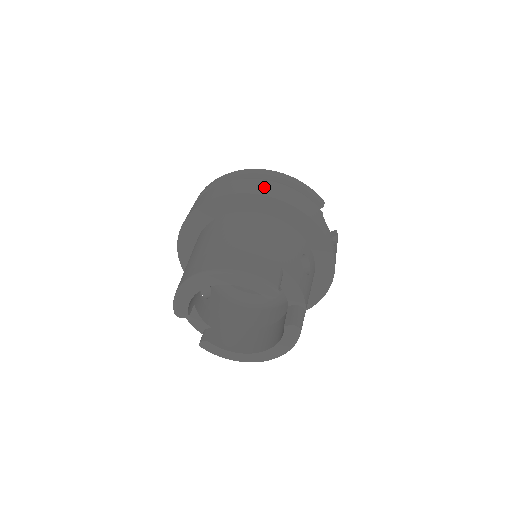
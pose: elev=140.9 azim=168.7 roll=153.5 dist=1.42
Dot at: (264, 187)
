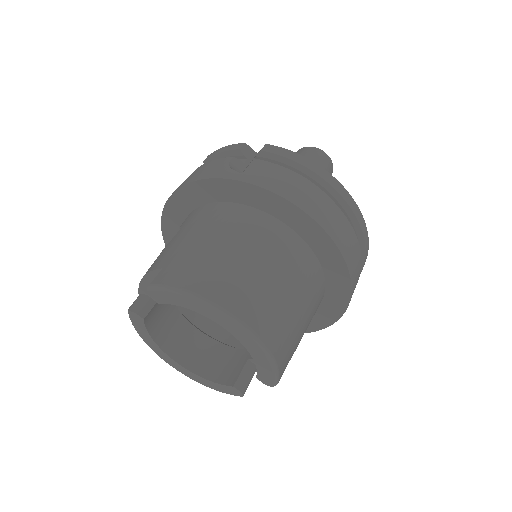
Dot at: (353, 252)
